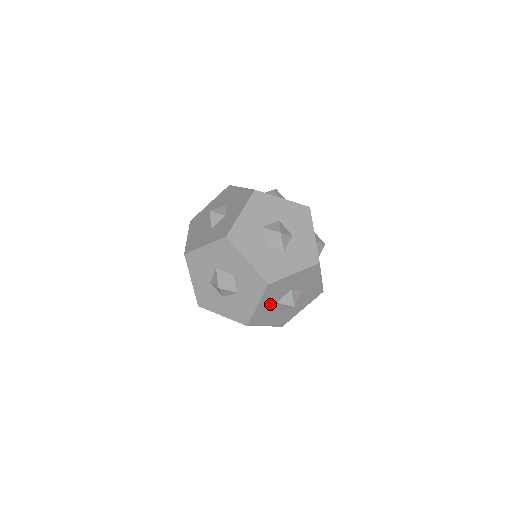
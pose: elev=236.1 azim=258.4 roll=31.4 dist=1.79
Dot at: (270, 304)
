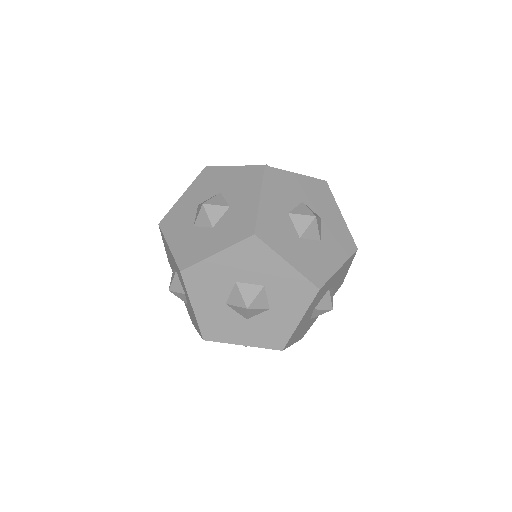
Dot at: (216, 306)
